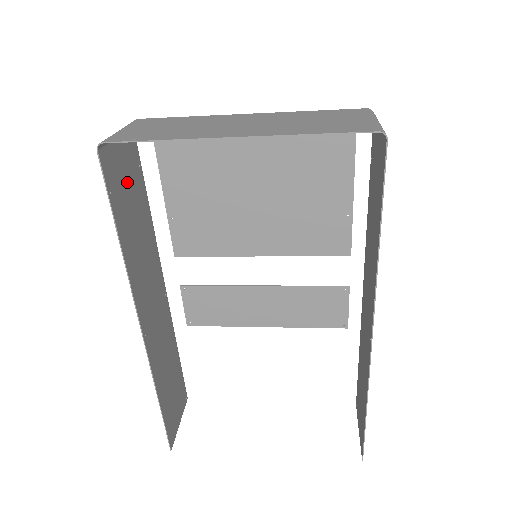
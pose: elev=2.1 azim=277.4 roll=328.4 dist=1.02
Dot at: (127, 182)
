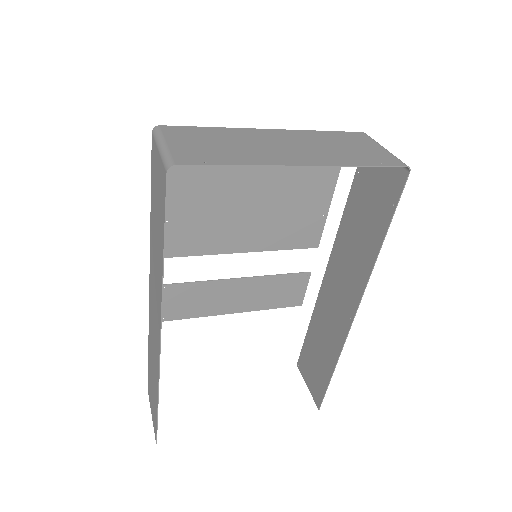
Dot at: (158, 195)
